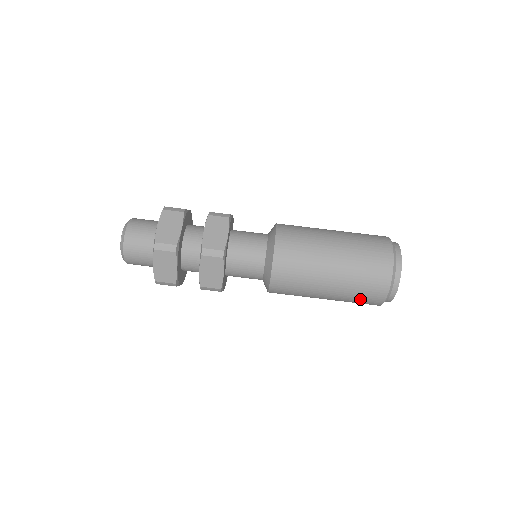
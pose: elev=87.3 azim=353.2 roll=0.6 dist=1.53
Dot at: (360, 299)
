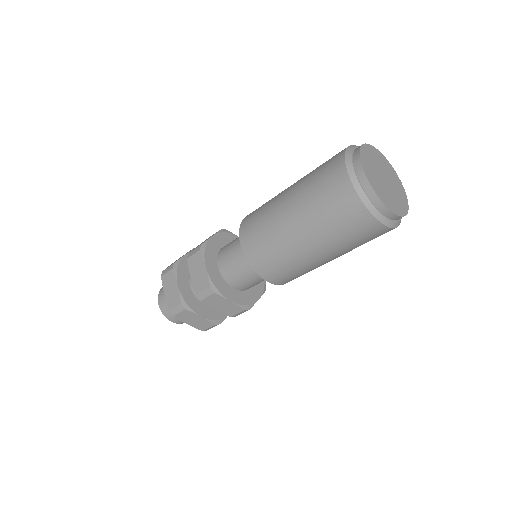
Dot at: (363, 241)
